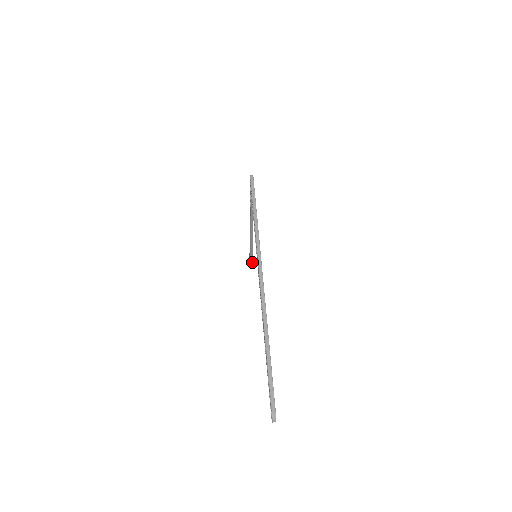
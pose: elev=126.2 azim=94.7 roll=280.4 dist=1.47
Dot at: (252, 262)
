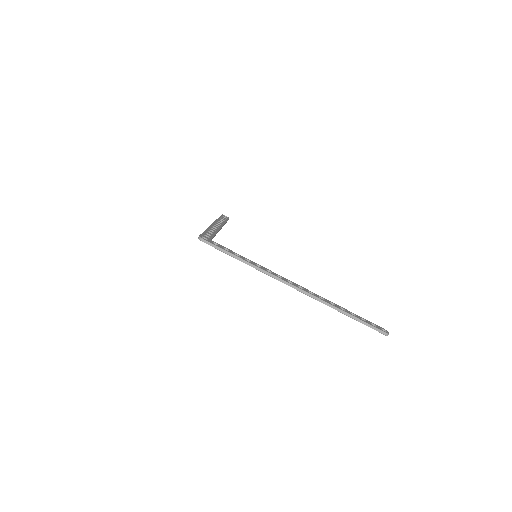
Dot at: occluded
